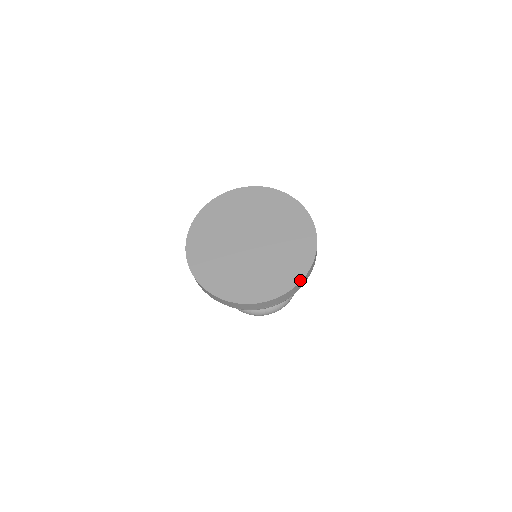
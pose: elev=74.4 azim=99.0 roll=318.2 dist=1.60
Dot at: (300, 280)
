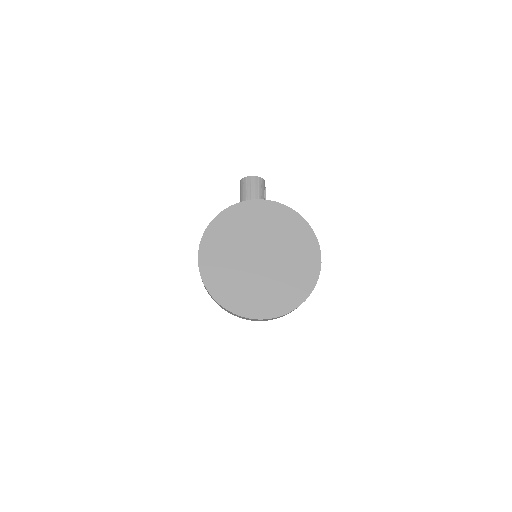
Dot at: (300, 304)
